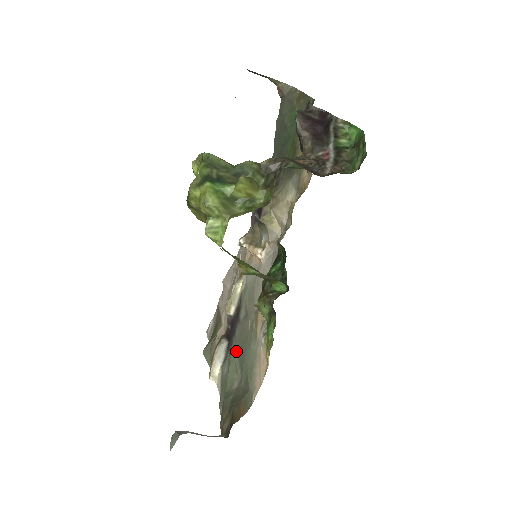
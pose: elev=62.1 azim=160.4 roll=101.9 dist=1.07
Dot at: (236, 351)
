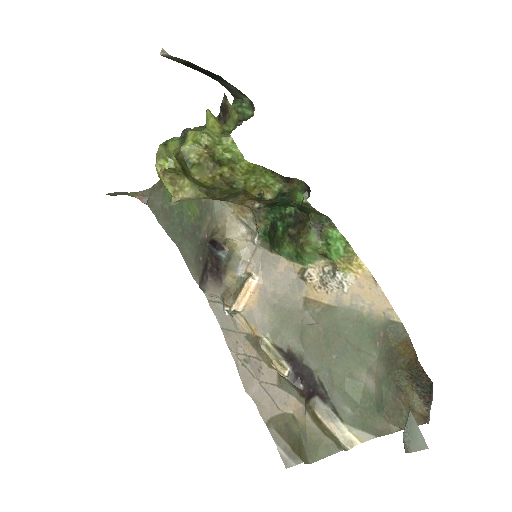
Dot at: (333, 368)
